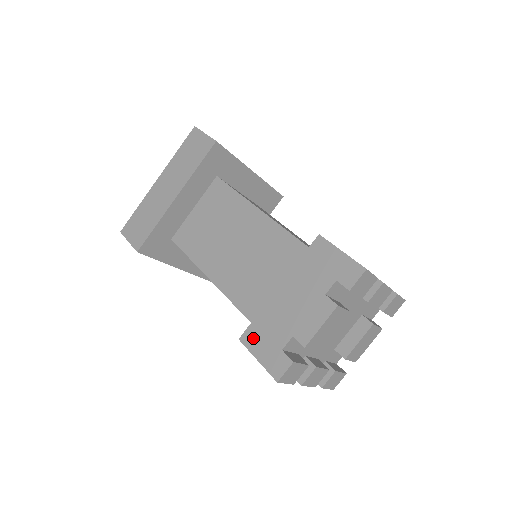
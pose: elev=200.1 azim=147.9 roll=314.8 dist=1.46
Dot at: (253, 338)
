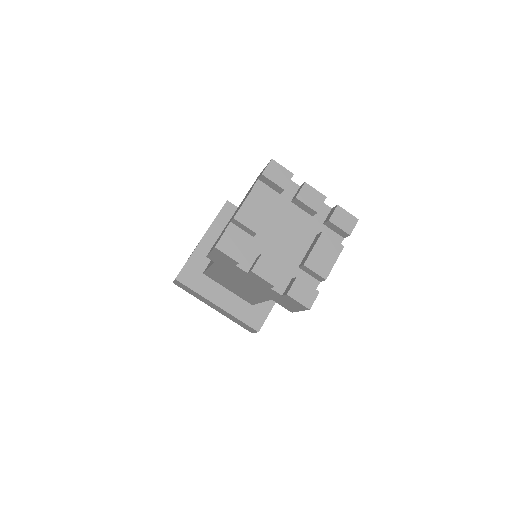
Dot at: occluded
